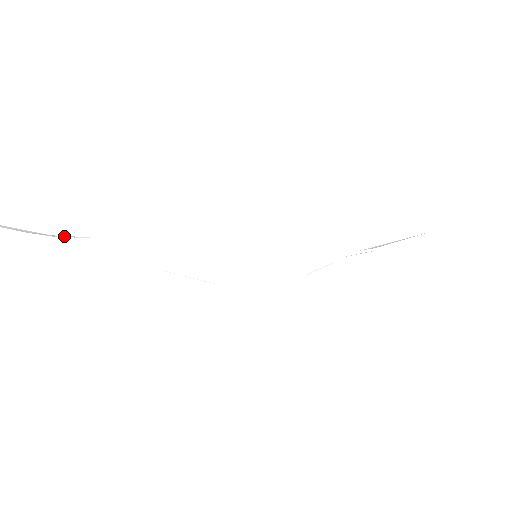
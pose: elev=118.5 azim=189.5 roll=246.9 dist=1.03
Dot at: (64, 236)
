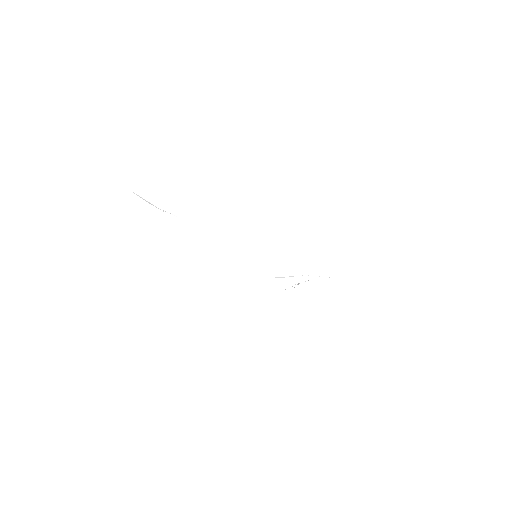
Dot at: (163, 210)
